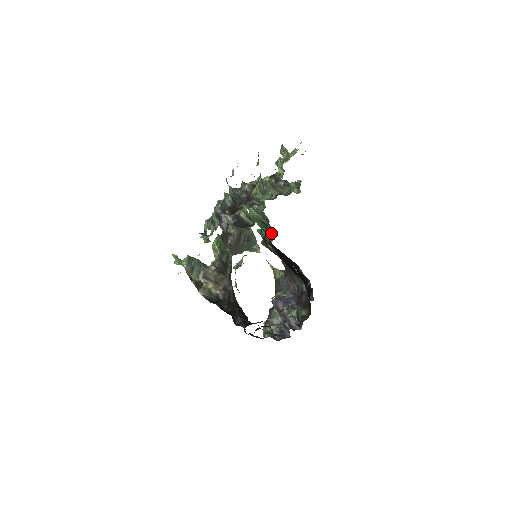
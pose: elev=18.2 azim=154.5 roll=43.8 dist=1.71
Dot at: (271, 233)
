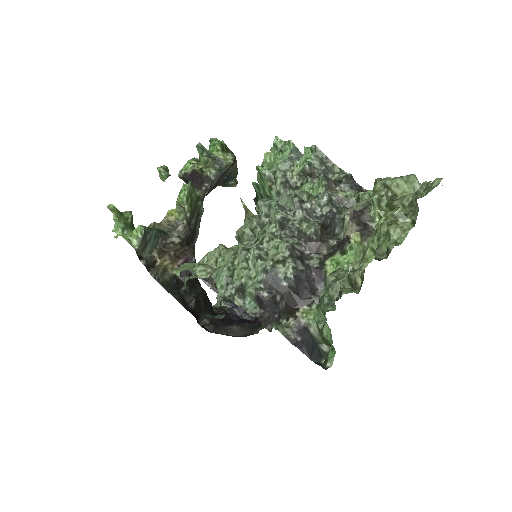
Dot at: occluded
